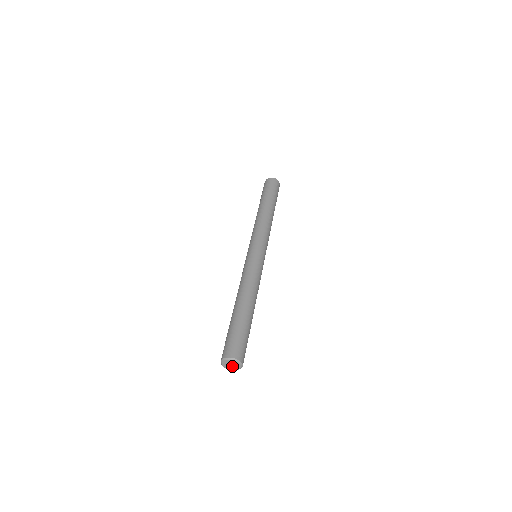
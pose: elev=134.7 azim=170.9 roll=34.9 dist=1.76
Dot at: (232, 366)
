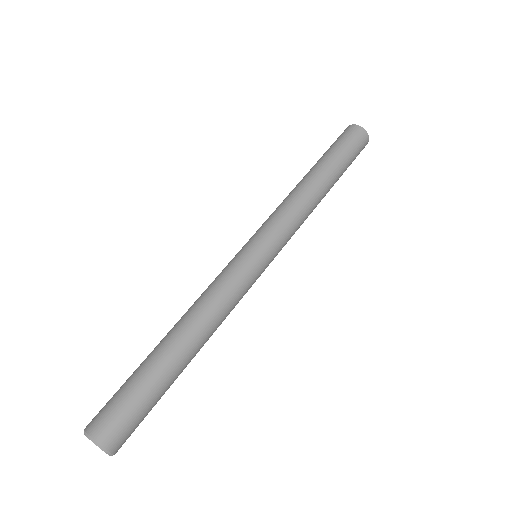
Dot at: occluded
